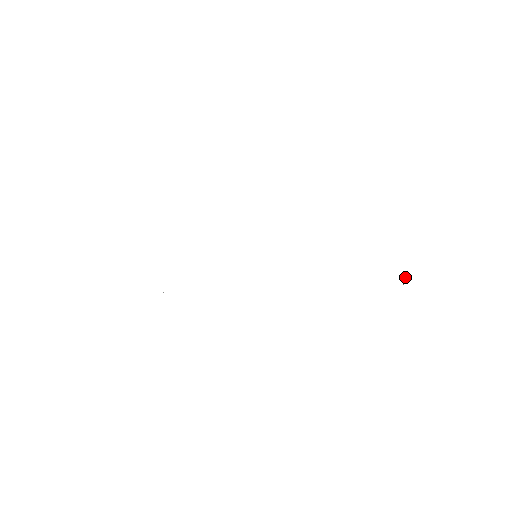
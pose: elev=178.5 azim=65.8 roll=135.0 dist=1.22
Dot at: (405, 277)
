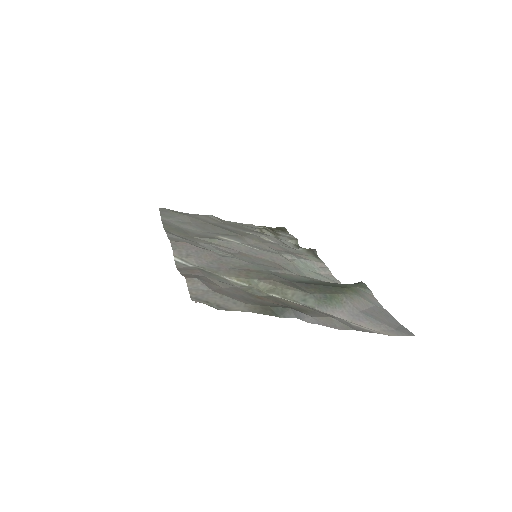
Dot at: (338, 319)
